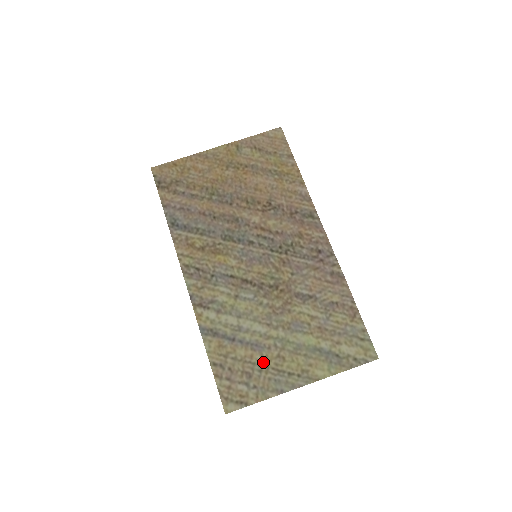
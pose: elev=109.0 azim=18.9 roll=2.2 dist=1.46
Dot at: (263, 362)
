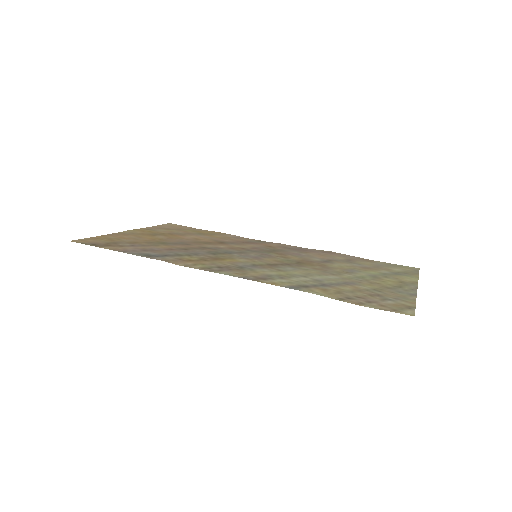
Dot at: (370, 288)
